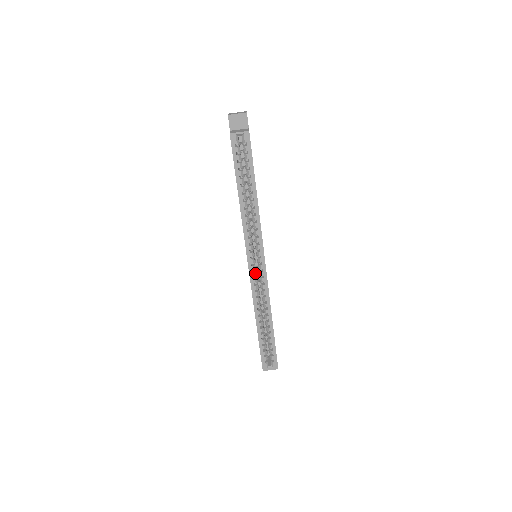
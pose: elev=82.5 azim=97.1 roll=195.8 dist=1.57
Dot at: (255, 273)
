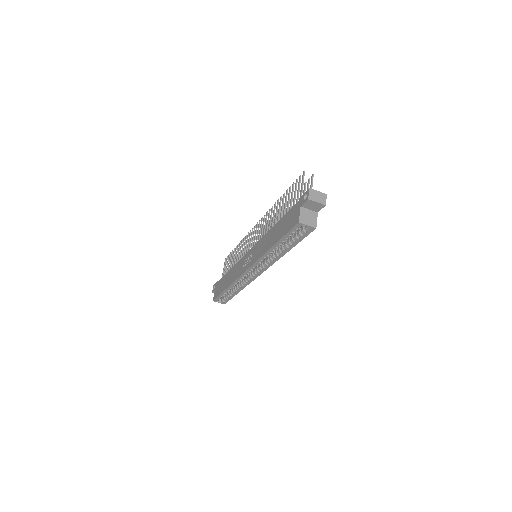
Dot at: occluded
